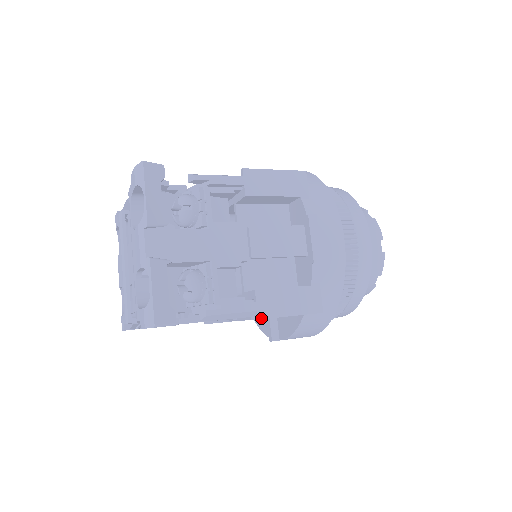
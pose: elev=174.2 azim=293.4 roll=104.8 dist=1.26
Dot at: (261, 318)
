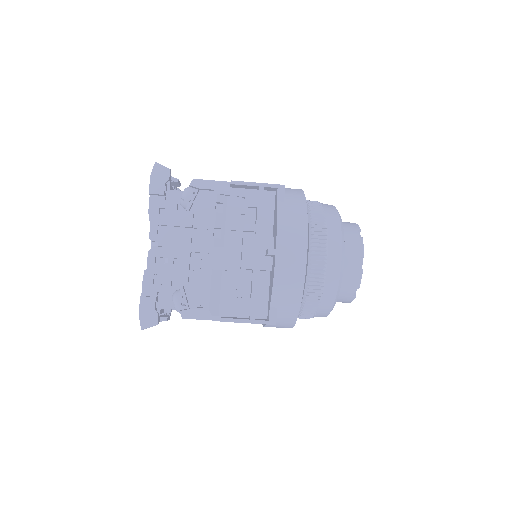
Dot at: (233, 181)
